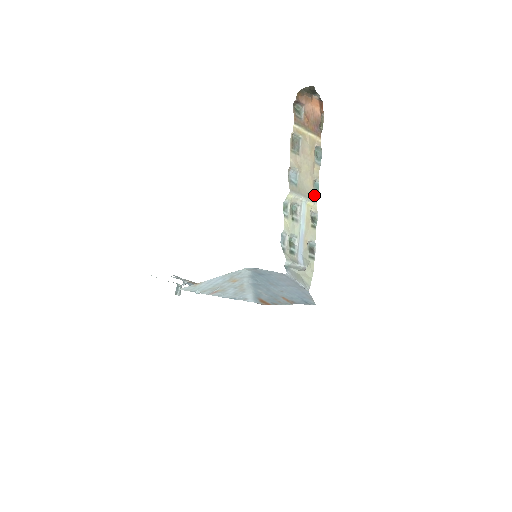
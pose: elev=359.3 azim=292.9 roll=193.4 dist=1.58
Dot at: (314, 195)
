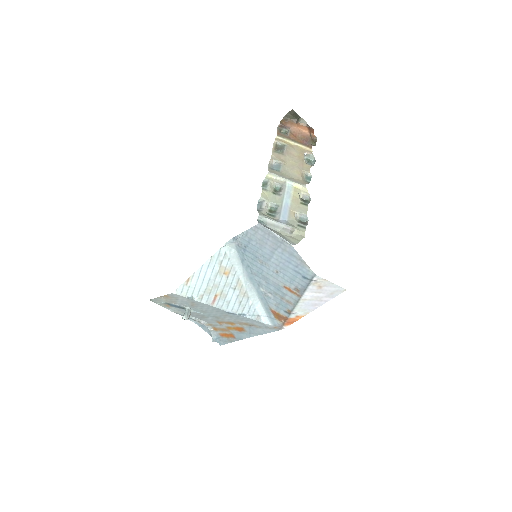
Dot at: (303, 181)
